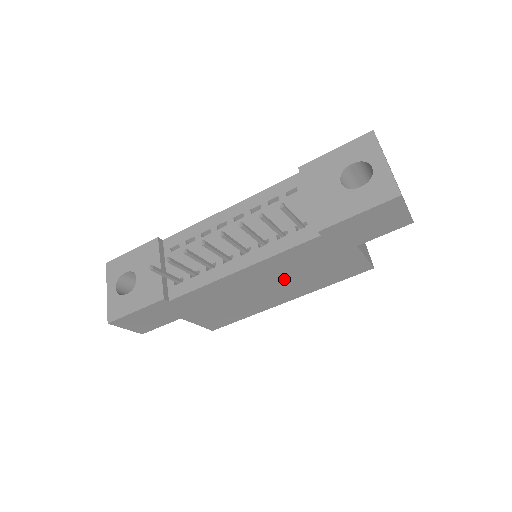
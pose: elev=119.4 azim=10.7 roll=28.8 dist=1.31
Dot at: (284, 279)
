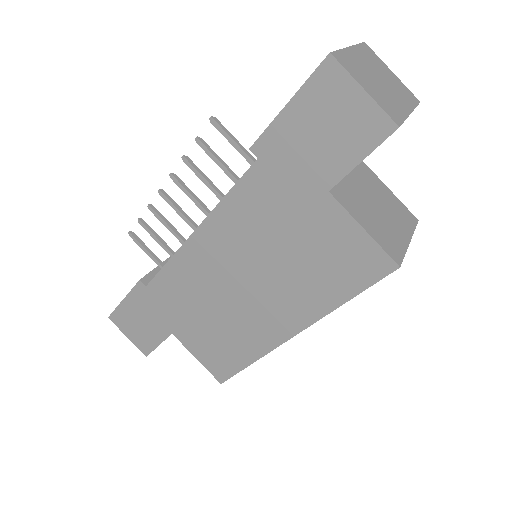
Dot at: (259, 268)
